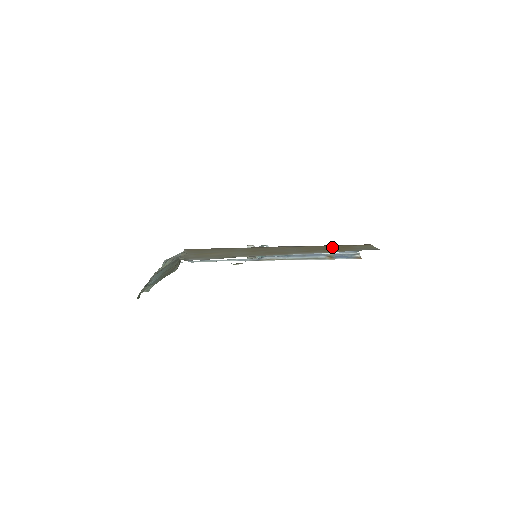
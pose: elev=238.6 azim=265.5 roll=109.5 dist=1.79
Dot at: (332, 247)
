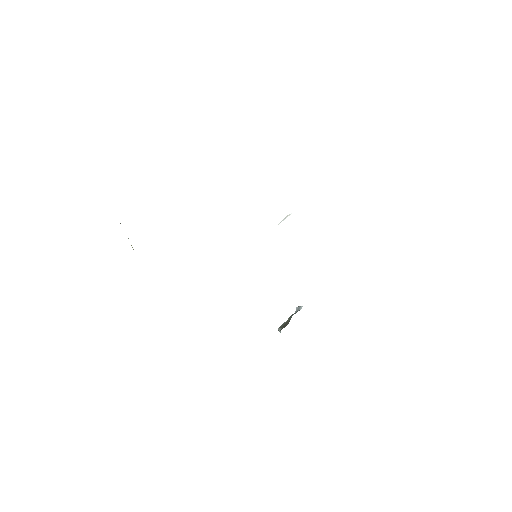
Dot at: occluded
